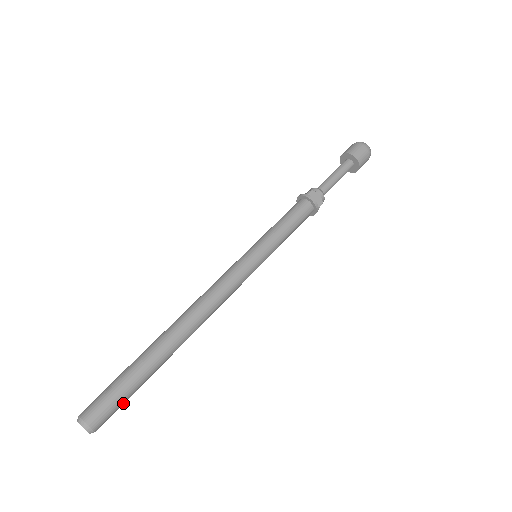
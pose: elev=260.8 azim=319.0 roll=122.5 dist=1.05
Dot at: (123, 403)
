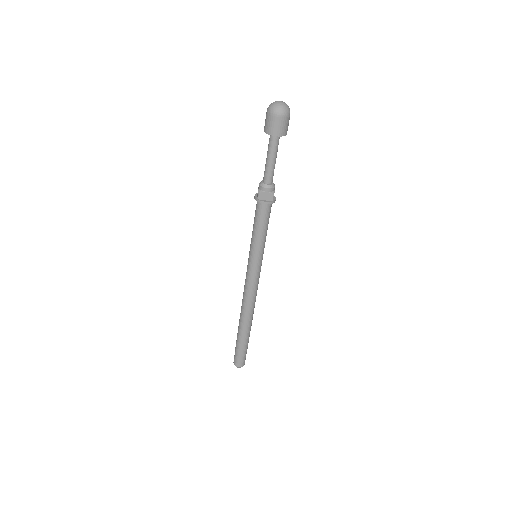
Dot at: (246, 352)
